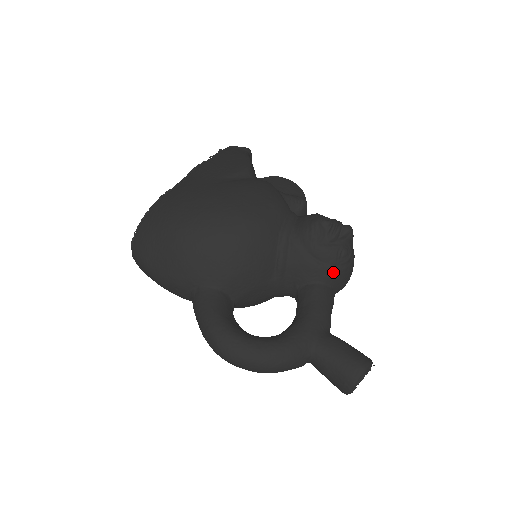
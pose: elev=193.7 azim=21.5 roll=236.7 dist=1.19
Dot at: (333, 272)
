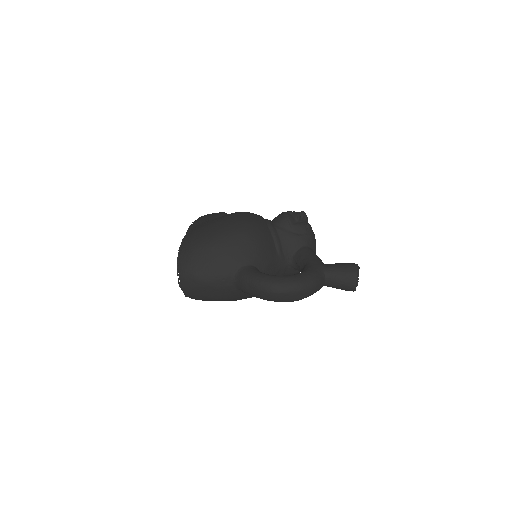
Dot at: (308, 238)
